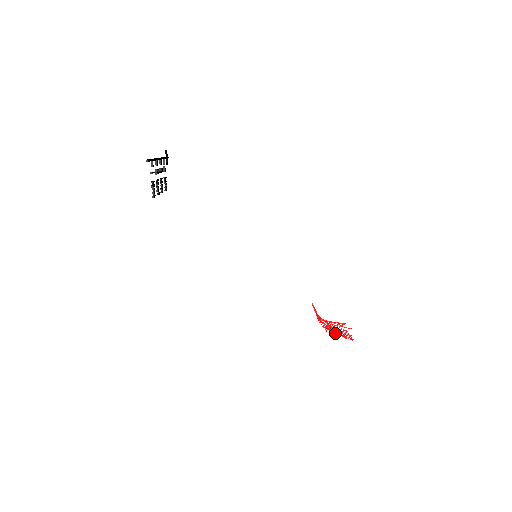
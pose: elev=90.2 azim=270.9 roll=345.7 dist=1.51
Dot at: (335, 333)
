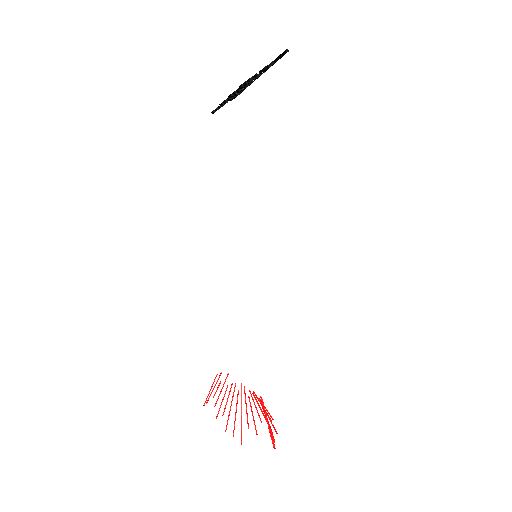
Dot at: (267, 419)
